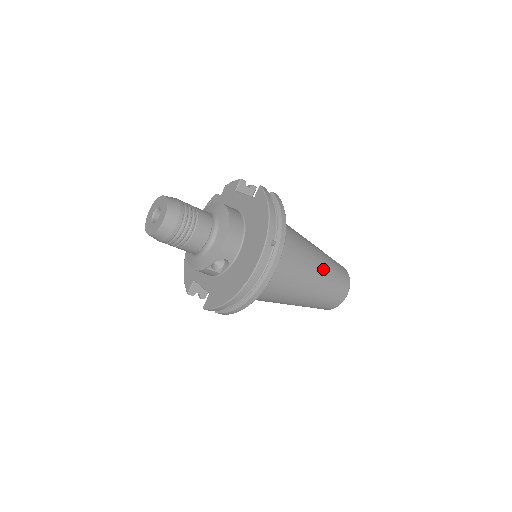
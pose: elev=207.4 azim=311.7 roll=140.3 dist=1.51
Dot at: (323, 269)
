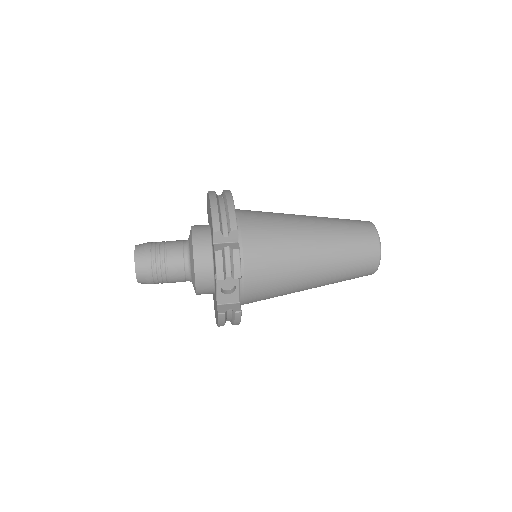
Dot at: occluded
